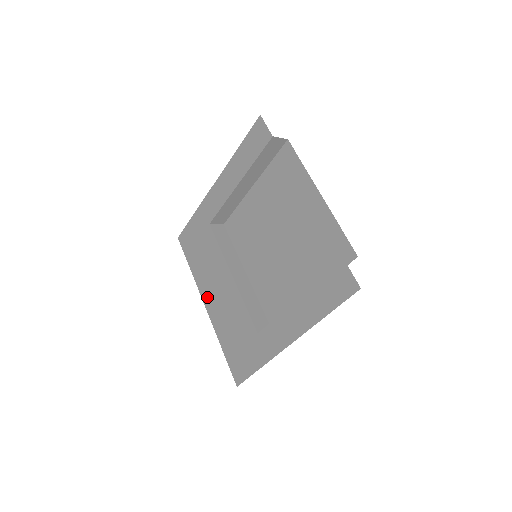
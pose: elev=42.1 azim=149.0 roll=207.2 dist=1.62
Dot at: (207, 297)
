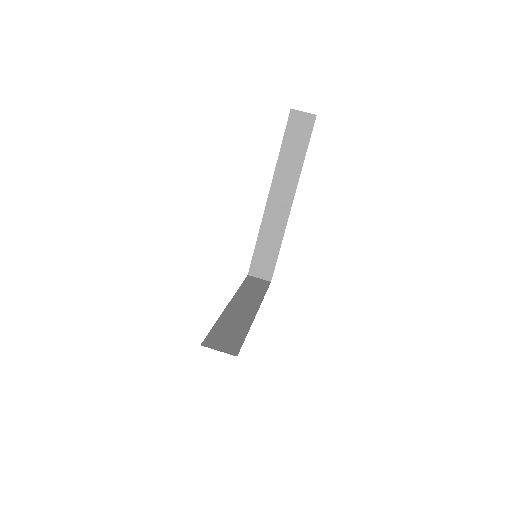
Dot at: occluded
